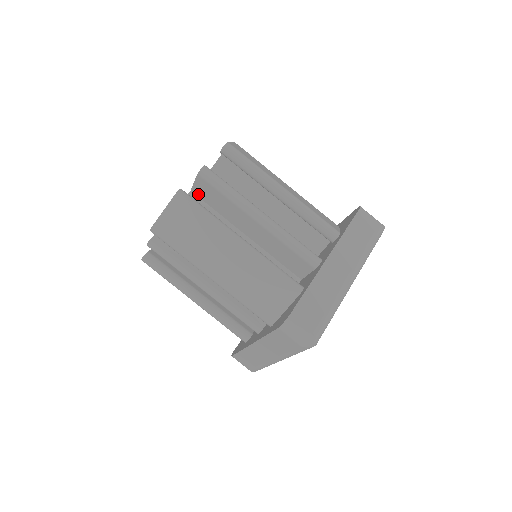
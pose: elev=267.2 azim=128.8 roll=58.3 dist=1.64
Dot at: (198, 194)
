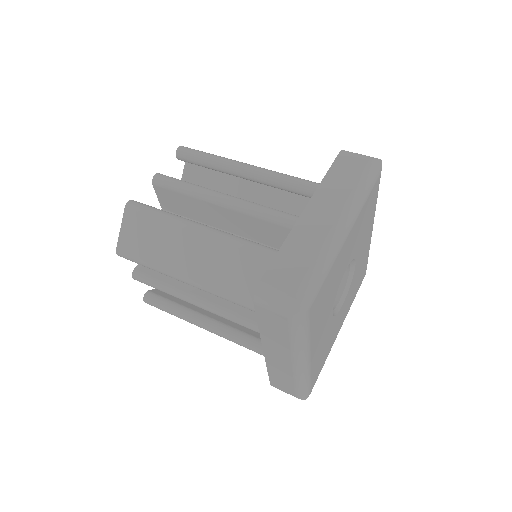
Dot at: (168, 208)
